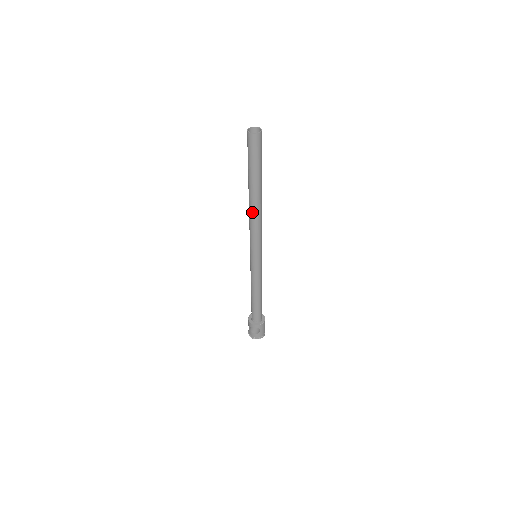
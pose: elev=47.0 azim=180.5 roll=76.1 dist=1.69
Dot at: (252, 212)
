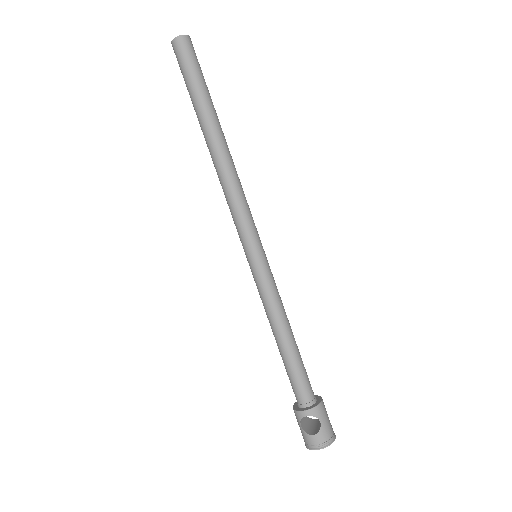
Dot at: (218, 165)
